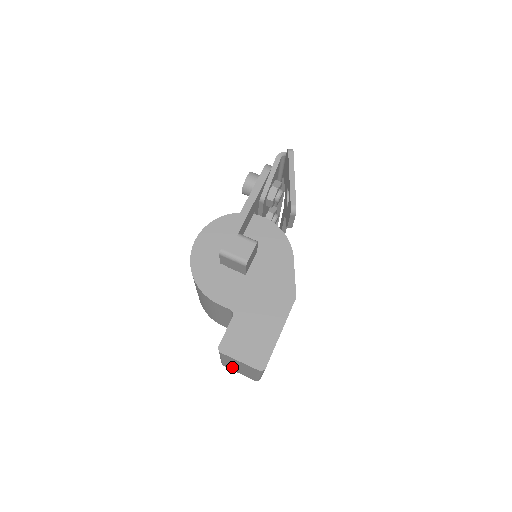
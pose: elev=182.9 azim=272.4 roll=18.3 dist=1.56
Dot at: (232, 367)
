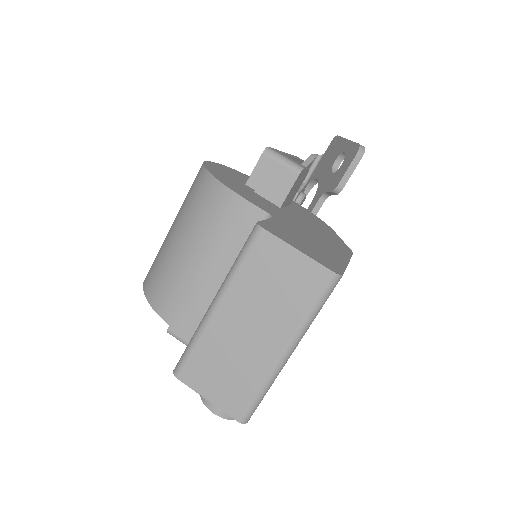
Dot at: (214, 354)
